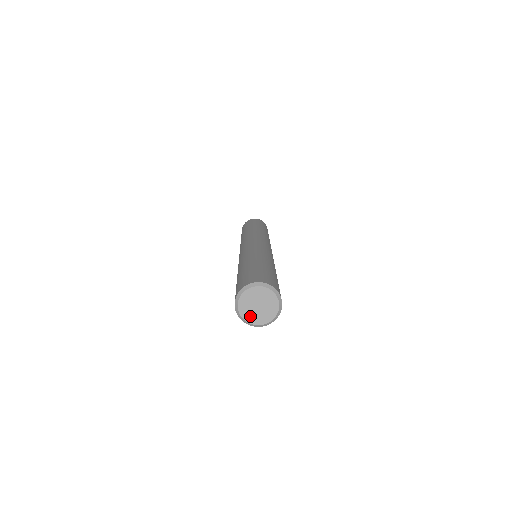
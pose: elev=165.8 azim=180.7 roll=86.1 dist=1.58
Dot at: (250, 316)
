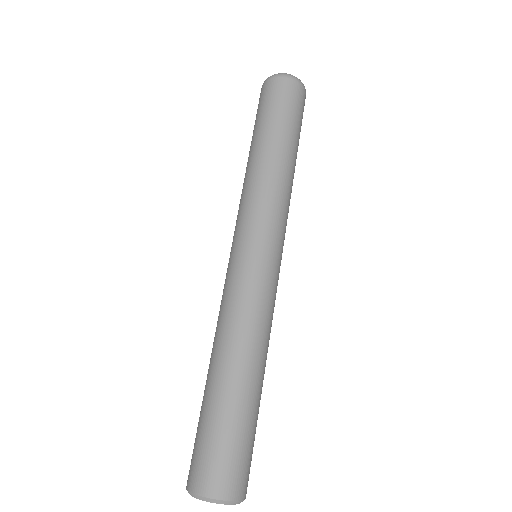
Dot at: occluded
